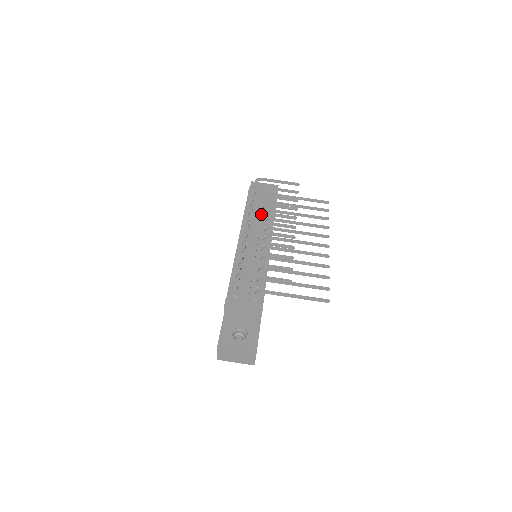
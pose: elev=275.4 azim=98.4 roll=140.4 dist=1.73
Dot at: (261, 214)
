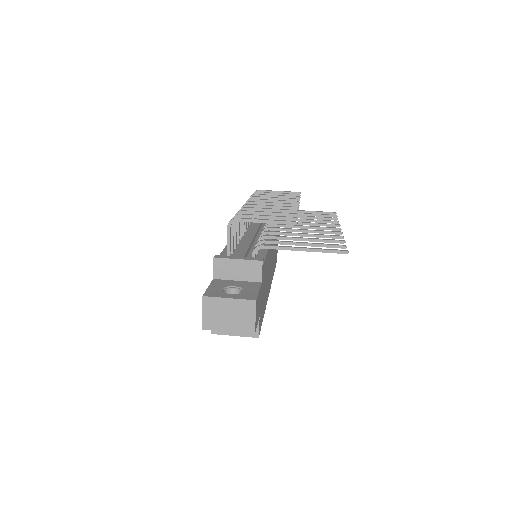
Dot at: (259, 201)
